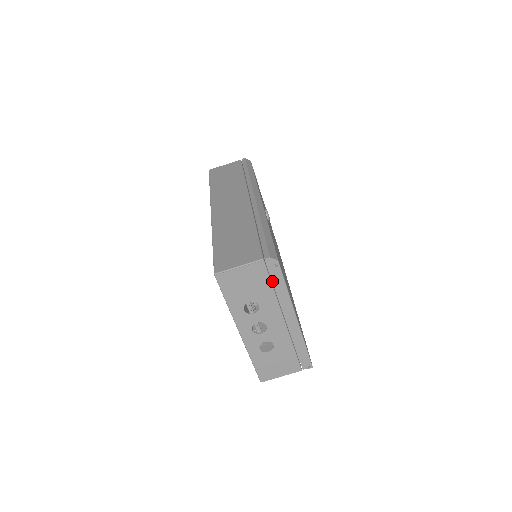
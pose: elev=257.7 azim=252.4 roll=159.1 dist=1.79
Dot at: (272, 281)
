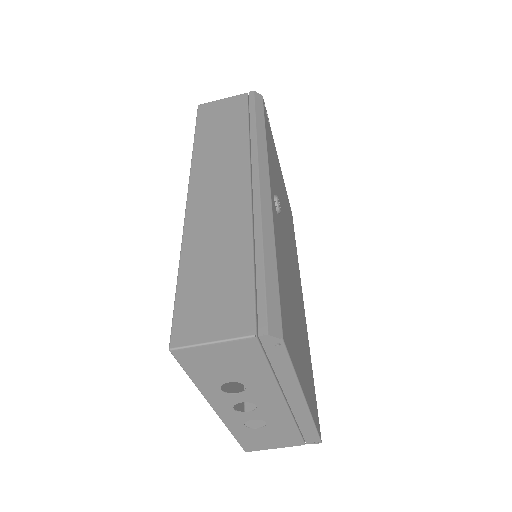
Dot at: (269, 361)
